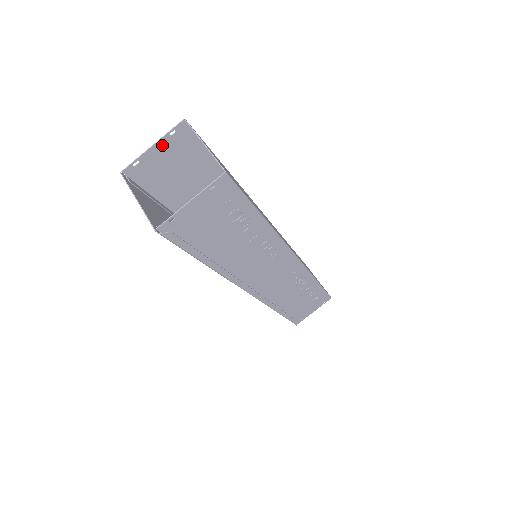
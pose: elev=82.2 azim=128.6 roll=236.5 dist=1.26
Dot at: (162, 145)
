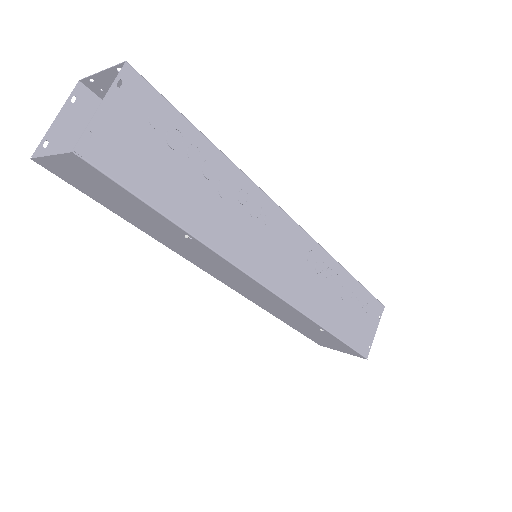
Dot at: (68, 117)
